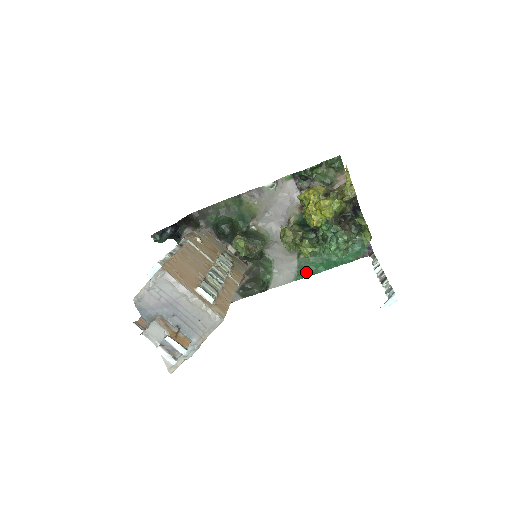
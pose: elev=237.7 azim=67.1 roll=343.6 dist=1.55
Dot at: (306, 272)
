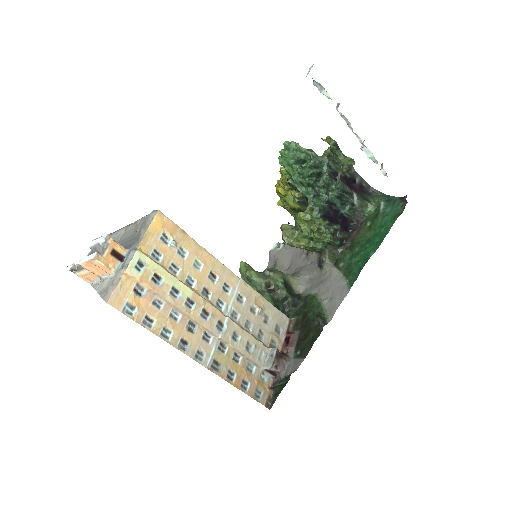
Dot at: (356, 270)
